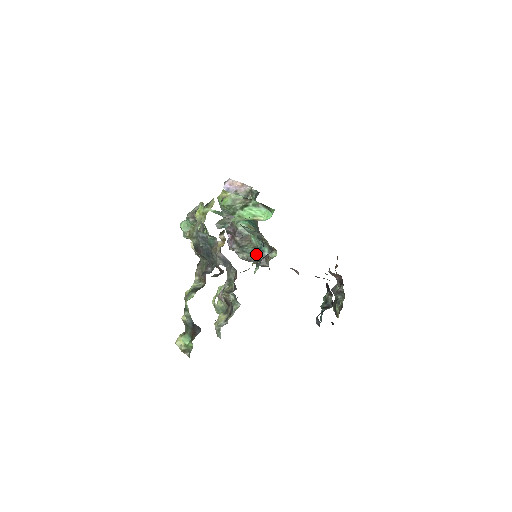
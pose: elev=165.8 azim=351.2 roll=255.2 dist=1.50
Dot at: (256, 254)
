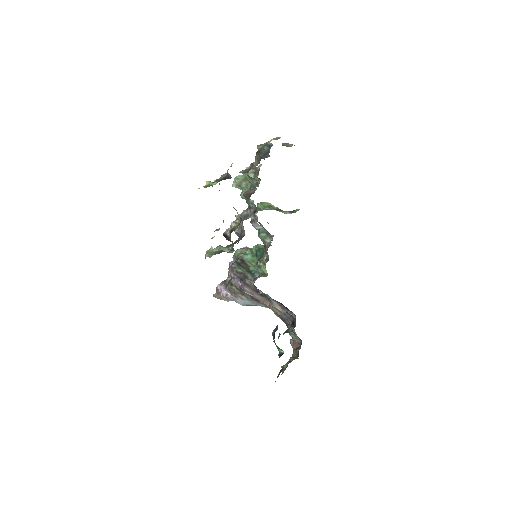
Dot at: (248, 273)
